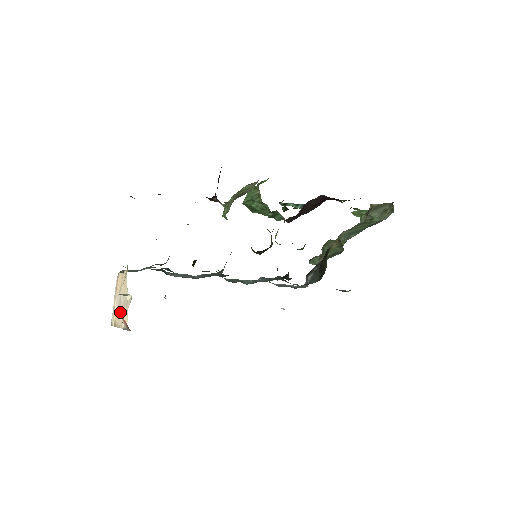
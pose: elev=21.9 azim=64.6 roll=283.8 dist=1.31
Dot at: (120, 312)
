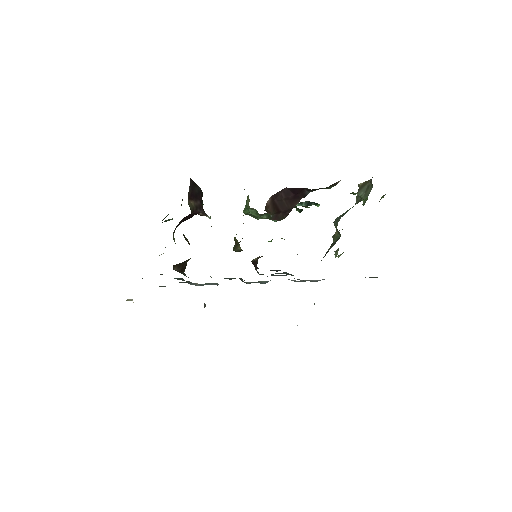
Dot at: occluded
